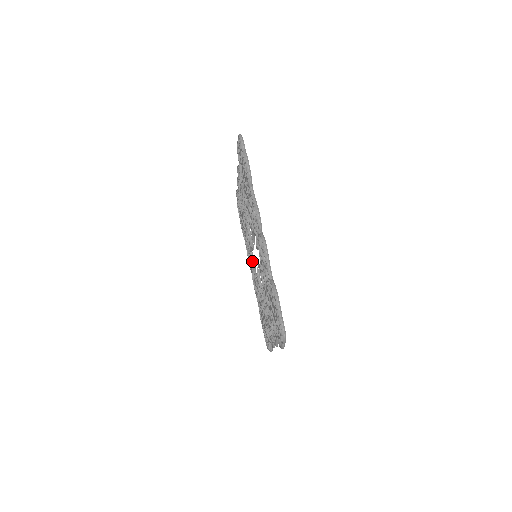
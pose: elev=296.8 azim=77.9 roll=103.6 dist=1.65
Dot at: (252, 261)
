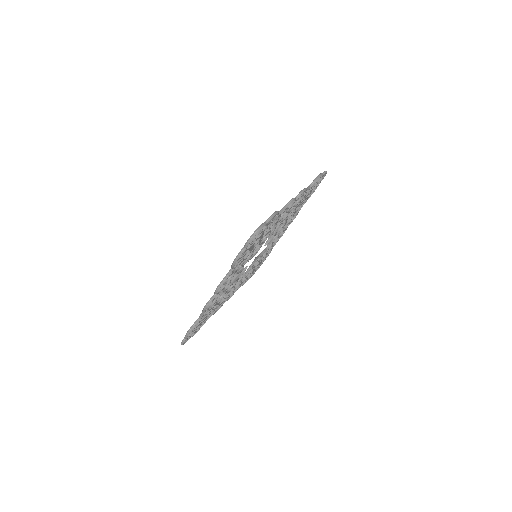
Dot at: occluded
